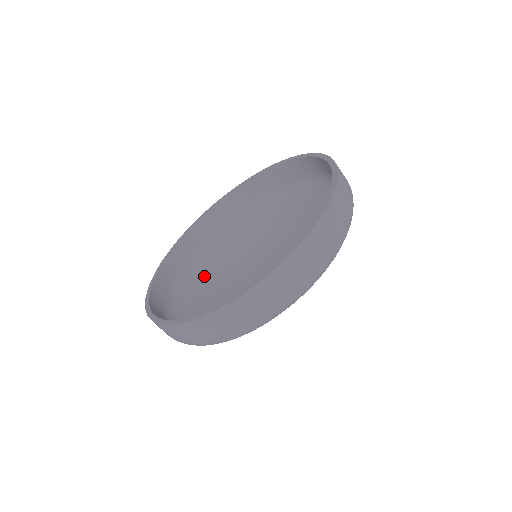
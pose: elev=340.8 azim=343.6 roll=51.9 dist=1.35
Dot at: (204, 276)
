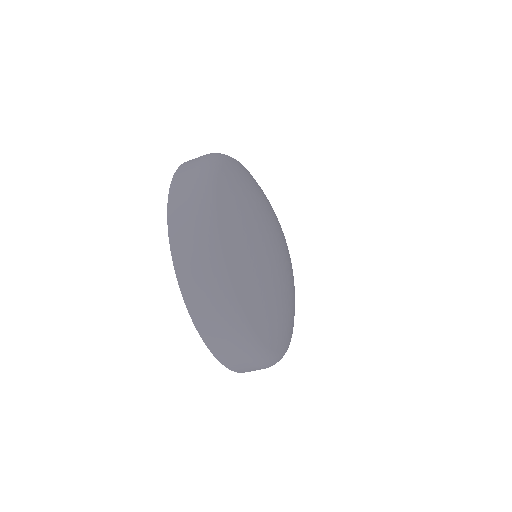
Dot at: occluded
